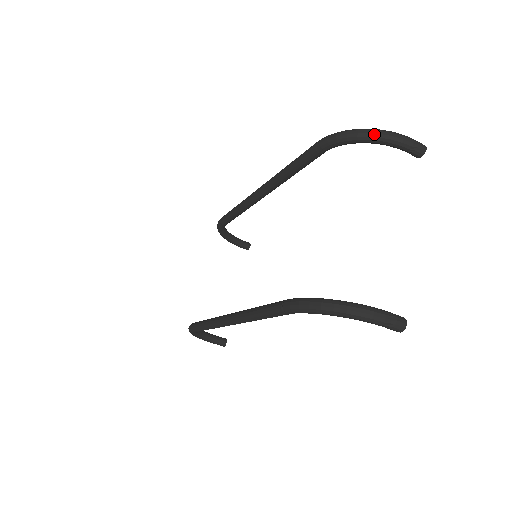
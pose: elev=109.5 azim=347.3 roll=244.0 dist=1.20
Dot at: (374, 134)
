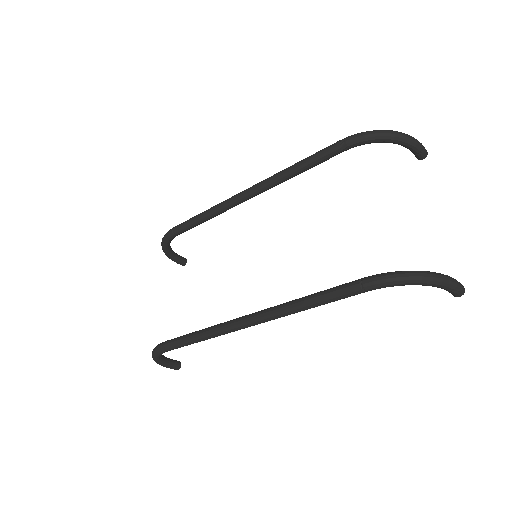
Dot at: (398, 135)
